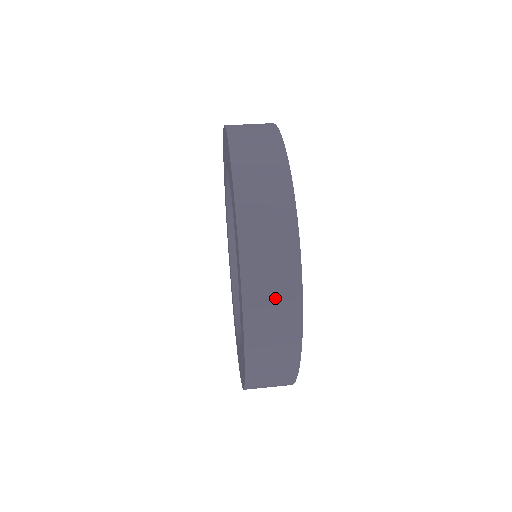
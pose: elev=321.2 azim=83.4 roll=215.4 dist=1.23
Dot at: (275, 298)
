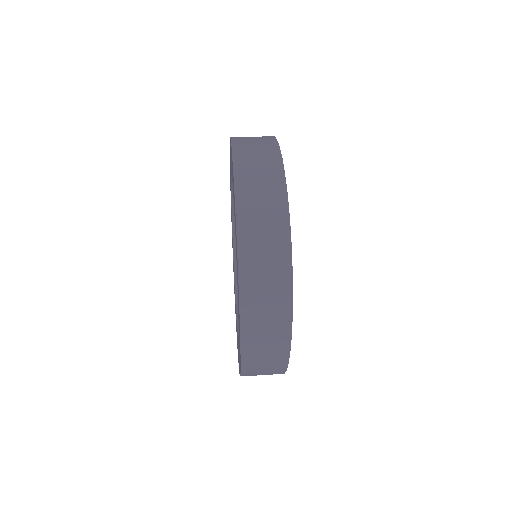
Dot at: (268, 279)
